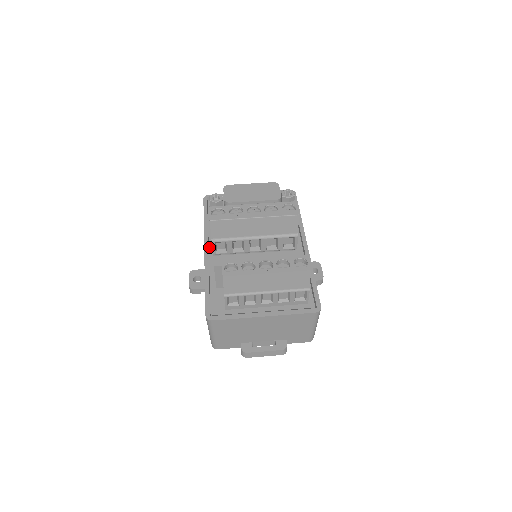
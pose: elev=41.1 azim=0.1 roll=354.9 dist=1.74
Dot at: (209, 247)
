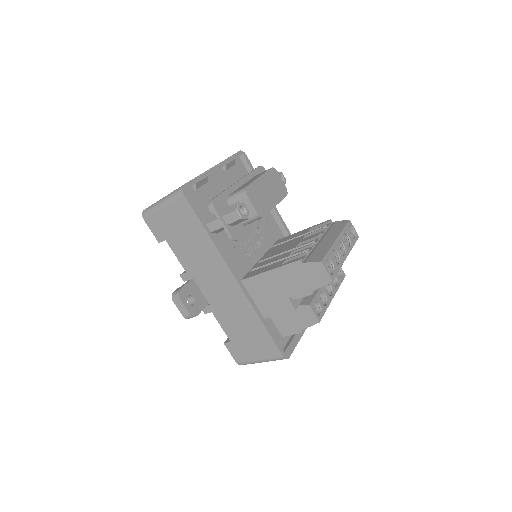
Dot at: occluded
